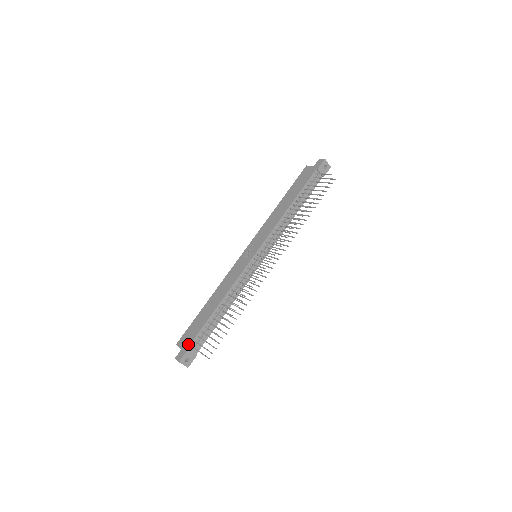
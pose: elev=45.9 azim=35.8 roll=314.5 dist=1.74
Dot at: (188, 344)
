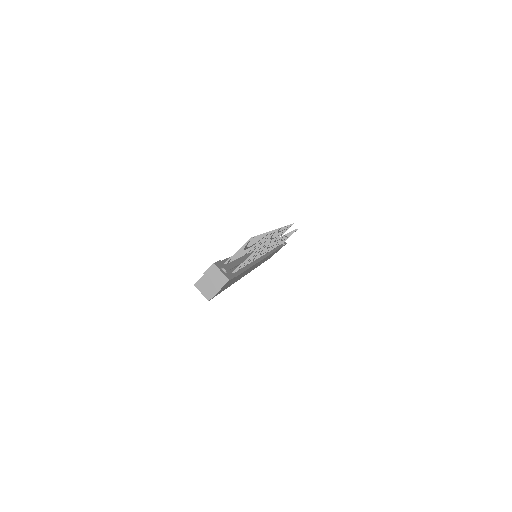
Dot at: occluded
